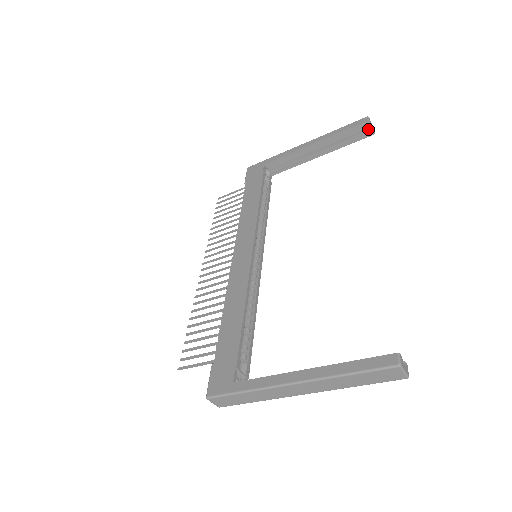
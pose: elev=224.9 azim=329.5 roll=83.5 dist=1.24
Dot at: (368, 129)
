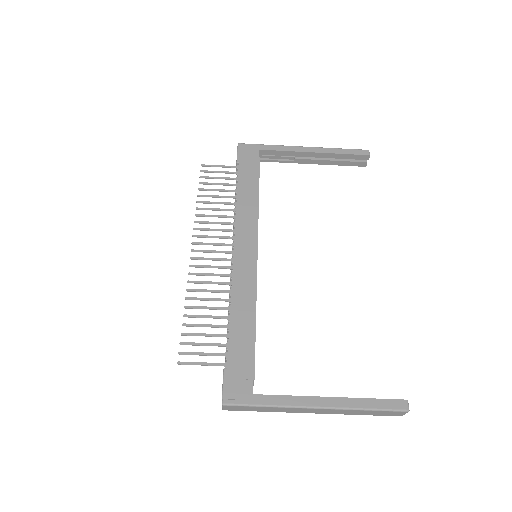
Dot at: (364, 160)
